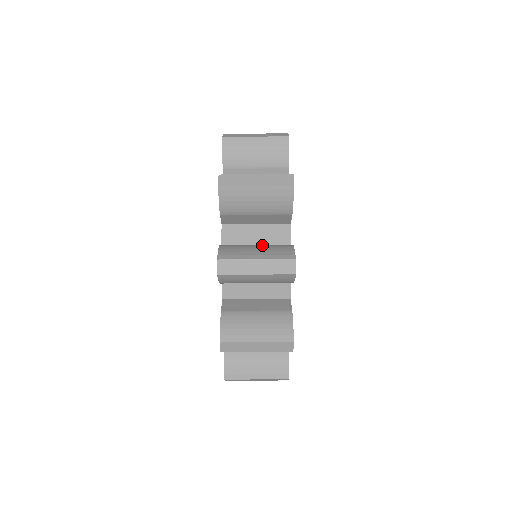
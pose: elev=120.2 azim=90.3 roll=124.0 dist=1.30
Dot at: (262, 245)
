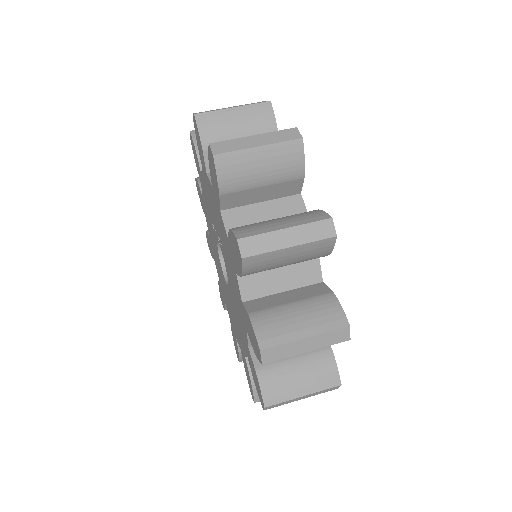
Dot at: (300, 304)
